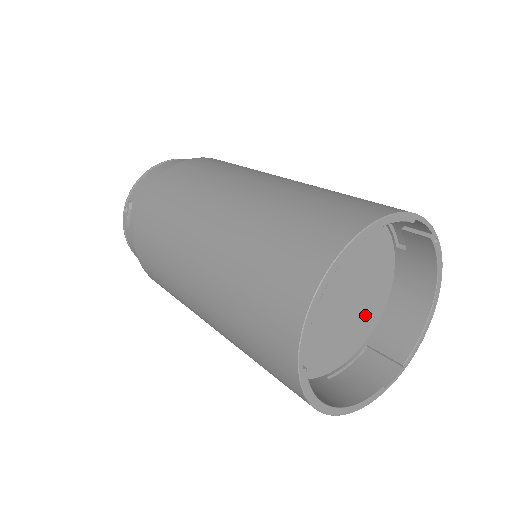
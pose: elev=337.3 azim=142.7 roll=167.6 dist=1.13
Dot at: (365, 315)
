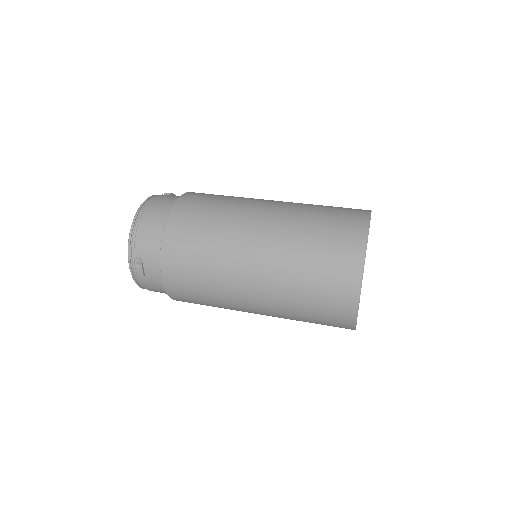
Dot at: occluded
